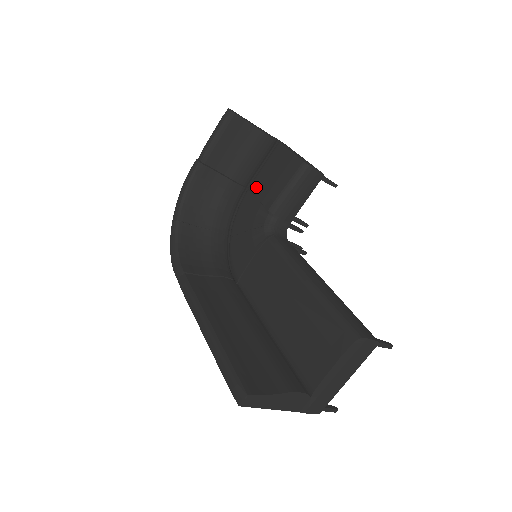
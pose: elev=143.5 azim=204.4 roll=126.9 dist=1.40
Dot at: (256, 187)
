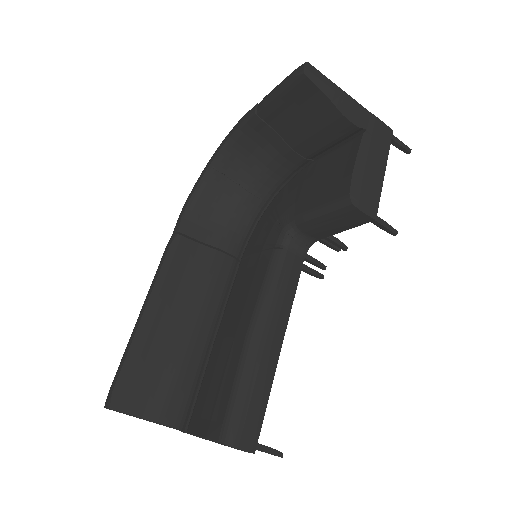
Dot at: (311, 172)
